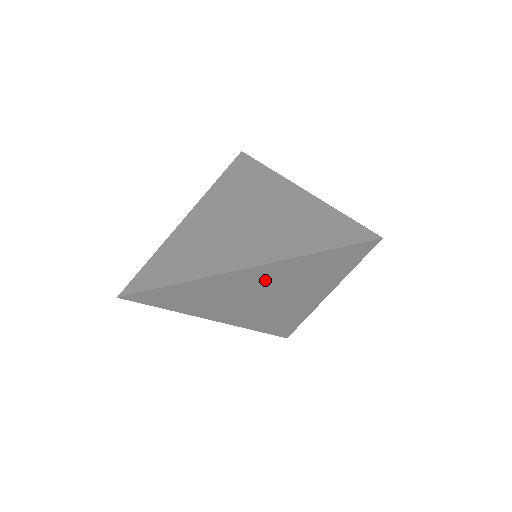
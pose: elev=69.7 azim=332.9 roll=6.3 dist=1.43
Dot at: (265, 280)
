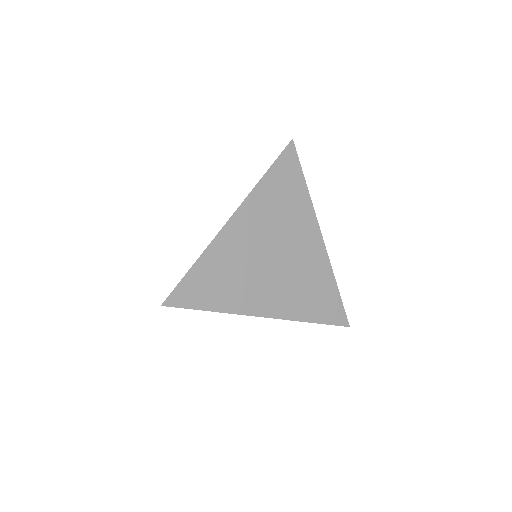
Dot at: occluded
